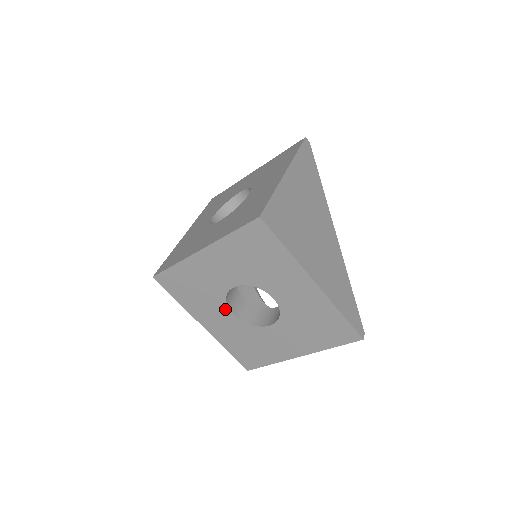
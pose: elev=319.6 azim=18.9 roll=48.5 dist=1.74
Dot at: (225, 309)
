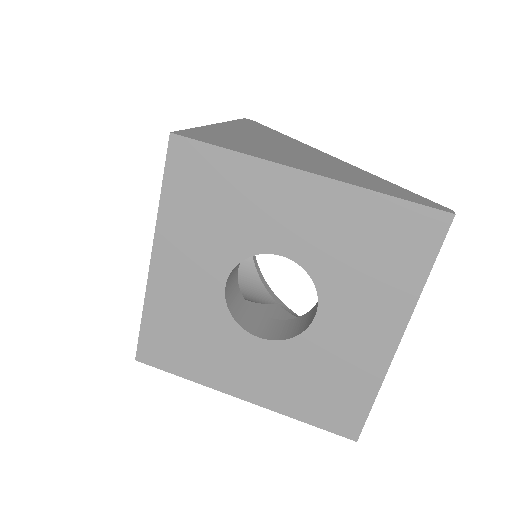
Dot at: (244, 337)
